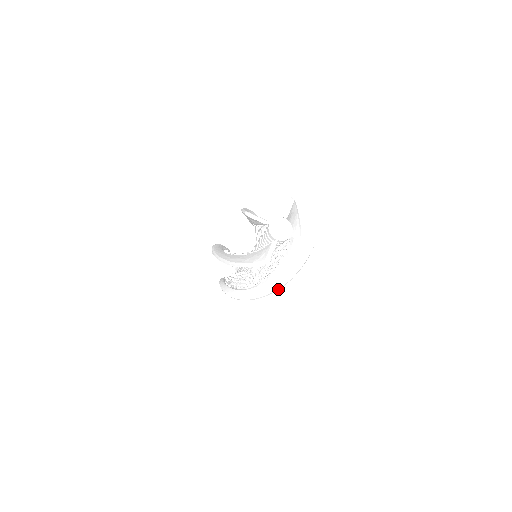
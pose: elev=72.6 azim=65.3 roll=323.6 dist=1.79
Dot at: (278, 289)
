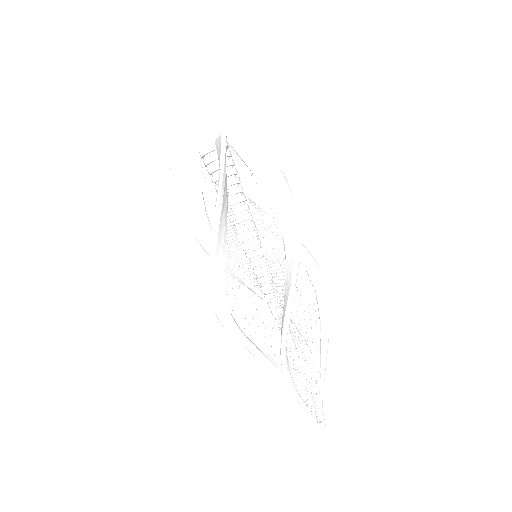
Dot at: (294, 203)
